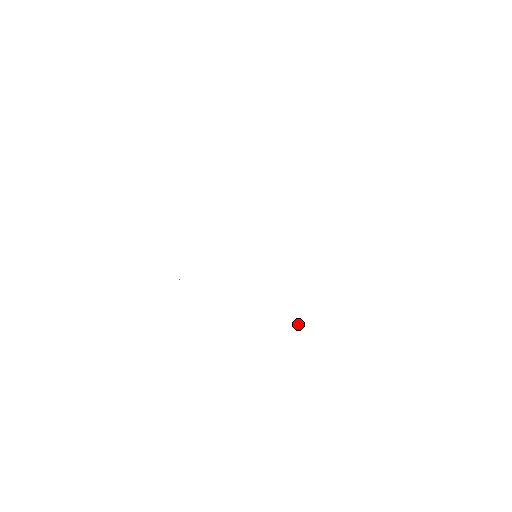
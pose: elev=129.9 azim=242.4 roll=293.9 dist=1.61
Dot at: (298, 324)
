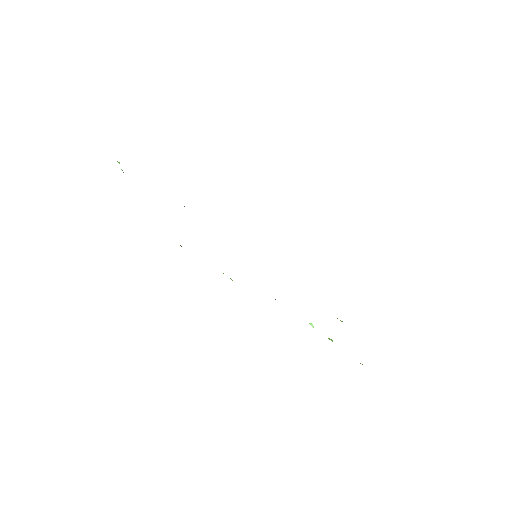
Dot at: (310, 324)
